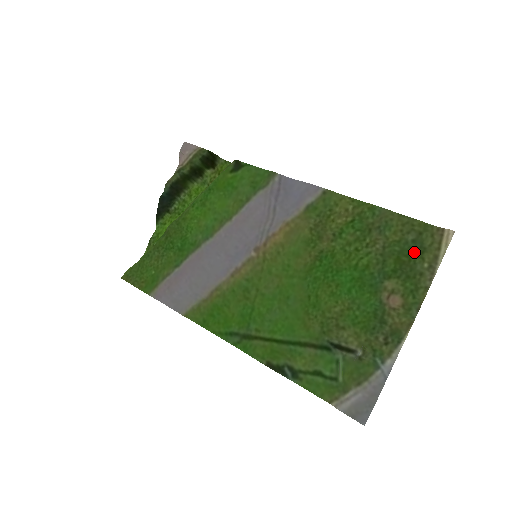
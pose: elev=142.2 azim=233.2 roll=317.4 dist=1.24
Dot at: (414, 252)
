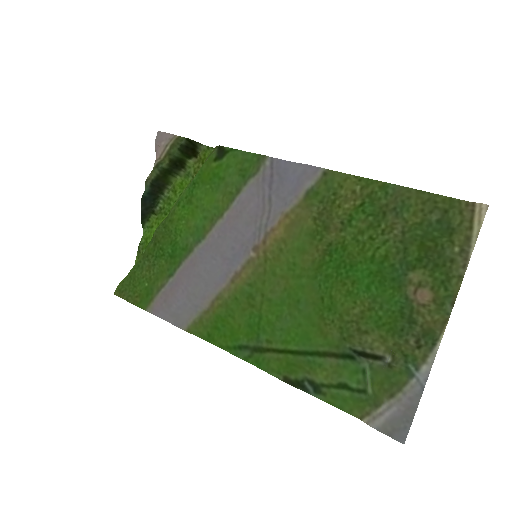
Dot at: (440, 235)
